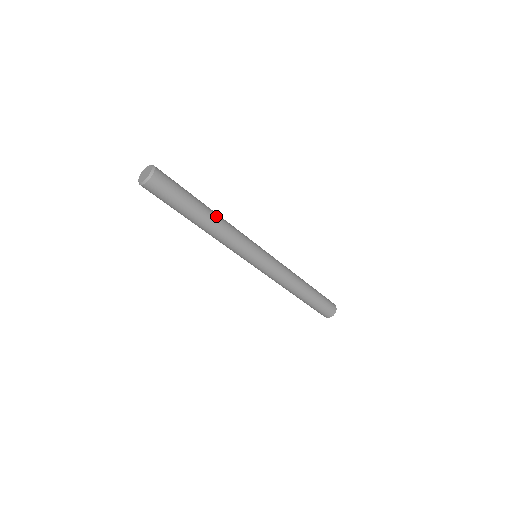
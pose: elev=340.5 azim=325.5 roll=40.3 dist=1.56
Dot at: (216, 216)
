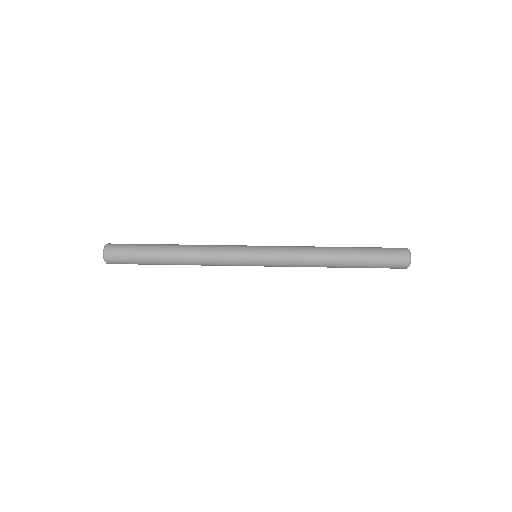
Dot at: (181, 258)
